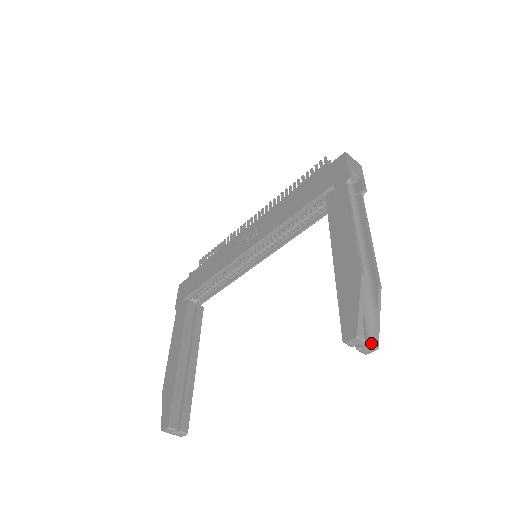
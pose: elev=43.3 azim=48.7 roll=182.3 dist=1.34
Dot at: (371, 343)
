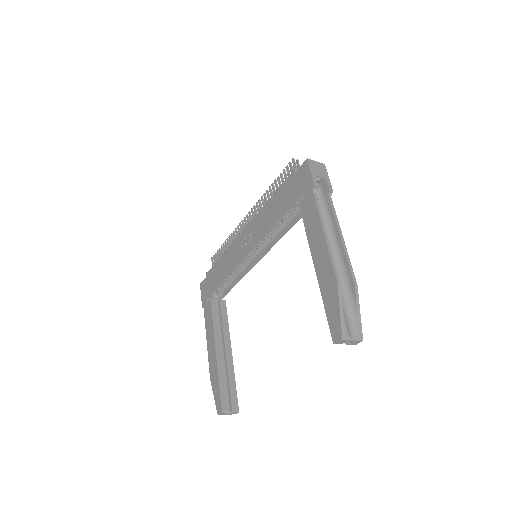
Dot at: (356, 338)
